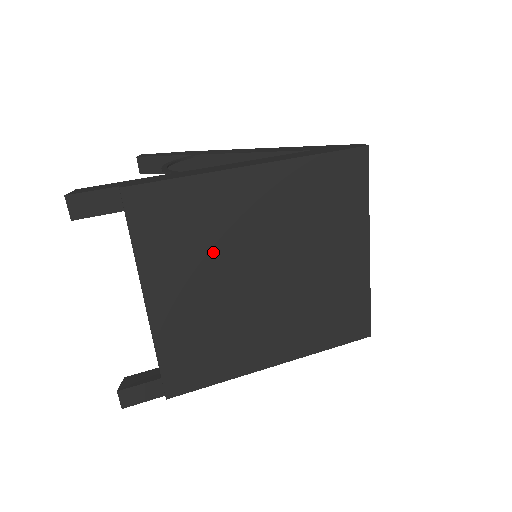
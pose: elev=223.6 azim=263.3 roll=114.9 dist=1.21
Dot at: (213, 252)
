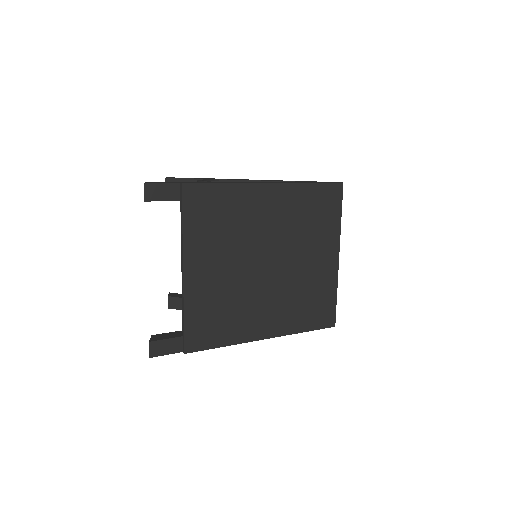
Dot at: (235, 240)
